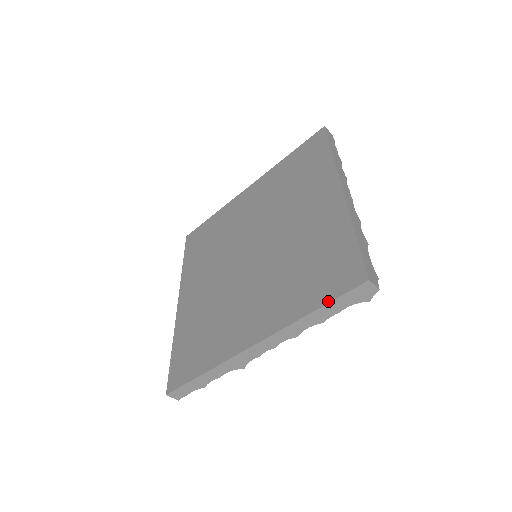
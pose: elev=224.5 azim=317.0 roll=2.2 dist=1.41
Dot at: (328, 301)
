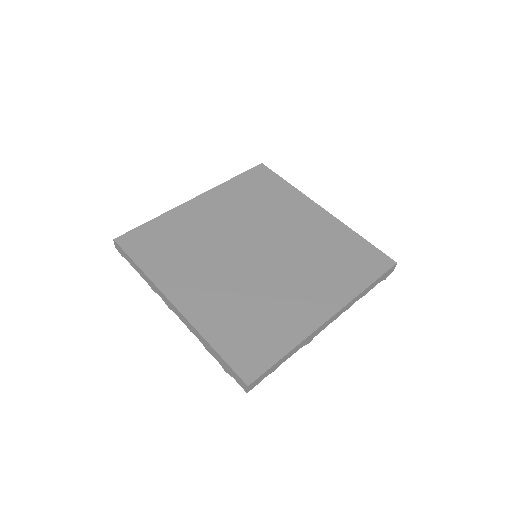
Dot at: (377, 277)
